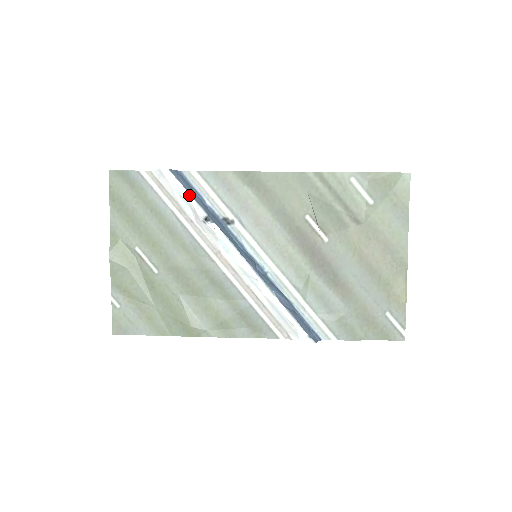
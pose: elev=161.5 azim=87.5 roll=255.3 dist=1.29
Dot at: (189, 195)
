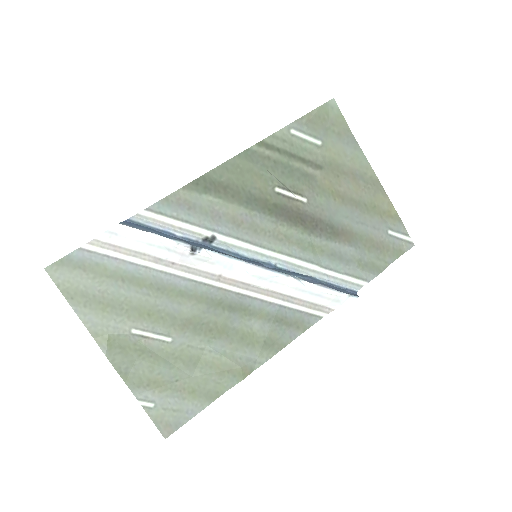
Dot at: (158, 237)
